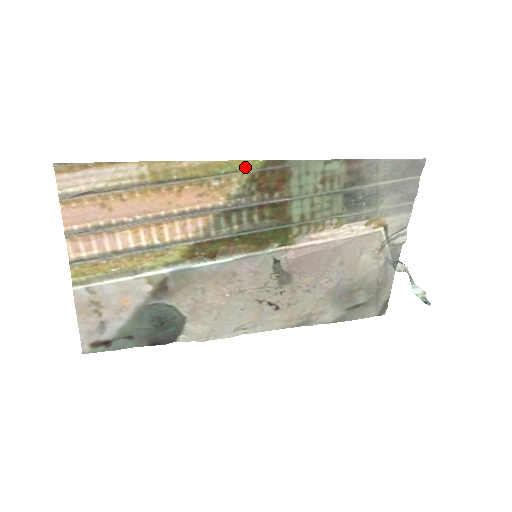
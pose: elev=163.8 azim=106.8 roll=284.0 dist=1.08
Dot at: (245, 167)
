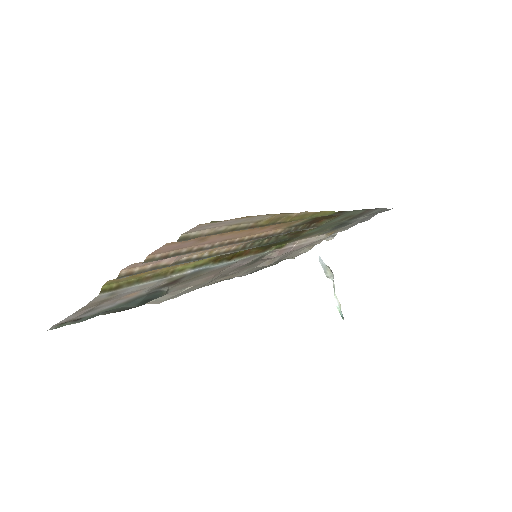
Dot at: (324, 214)
